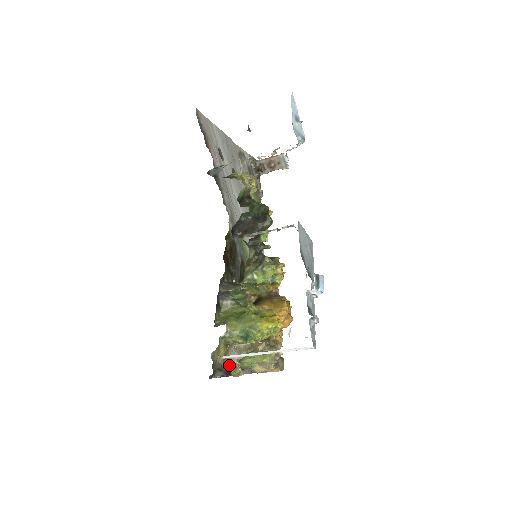
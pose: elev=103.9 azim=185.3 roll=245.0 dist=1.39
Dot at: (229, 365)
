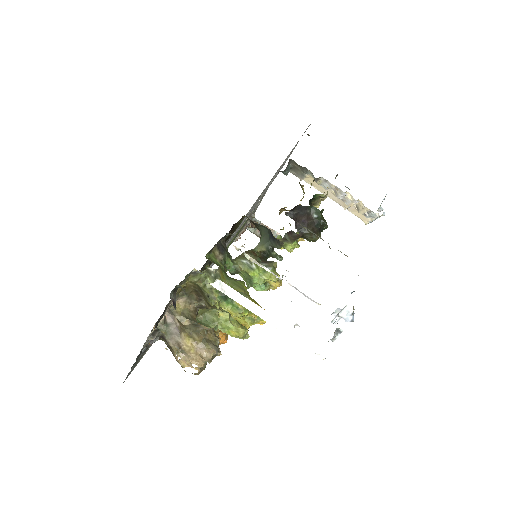
Dot at: (166, 308)
